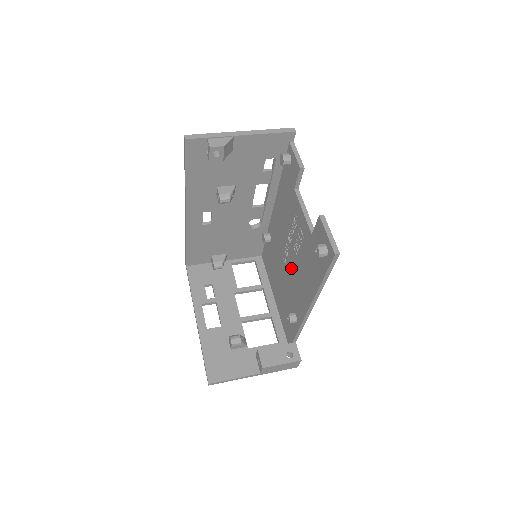
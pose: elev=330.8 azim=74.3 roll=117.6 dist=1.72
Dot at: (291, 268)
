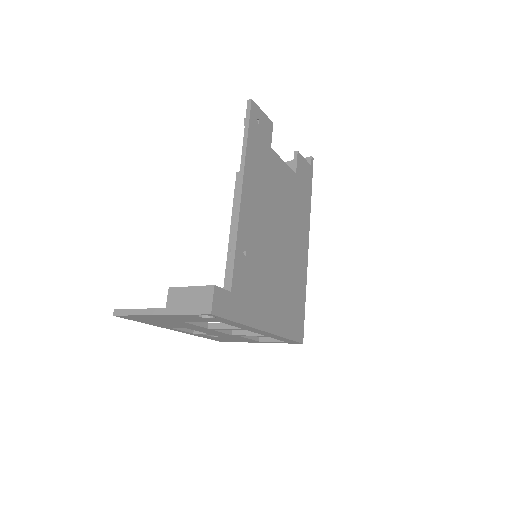
Dot at: occluded
